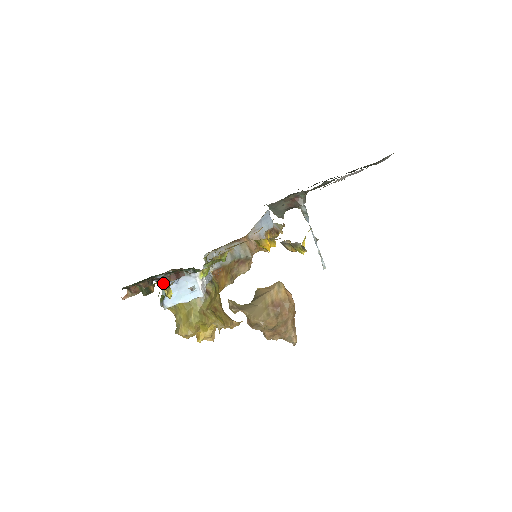
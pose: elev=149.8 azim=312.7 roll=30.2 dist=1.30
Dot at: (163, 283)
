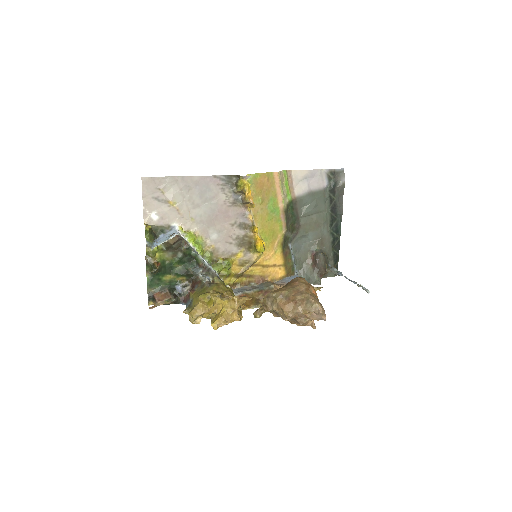
Dot at: (187, 301)
